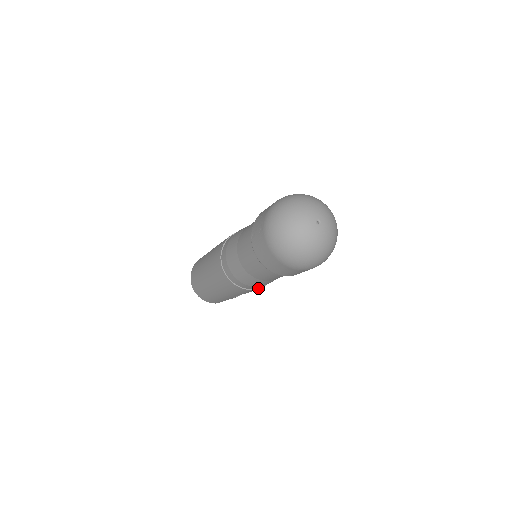
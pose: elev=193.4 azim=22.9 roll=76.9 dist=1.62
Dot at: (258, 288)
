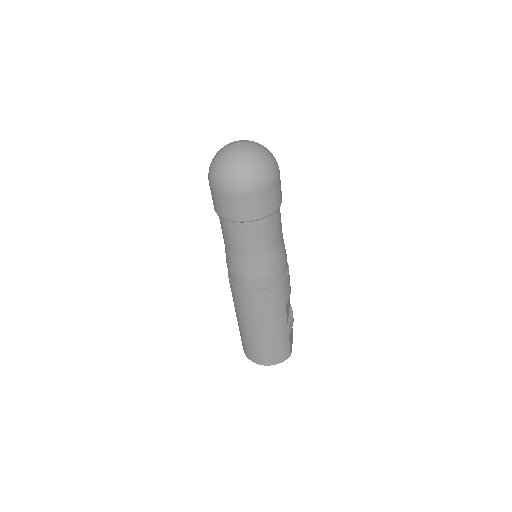
Dot at: (285, 277)
